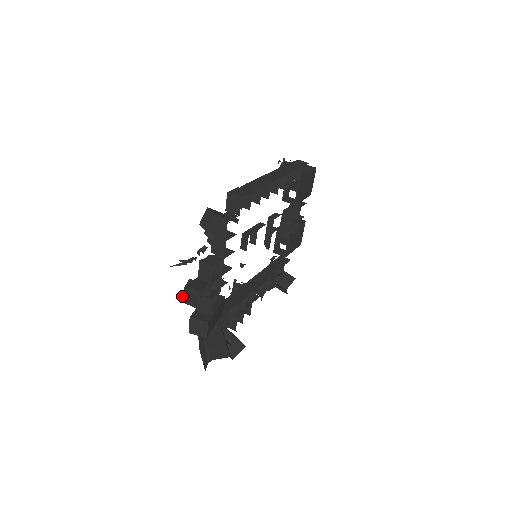
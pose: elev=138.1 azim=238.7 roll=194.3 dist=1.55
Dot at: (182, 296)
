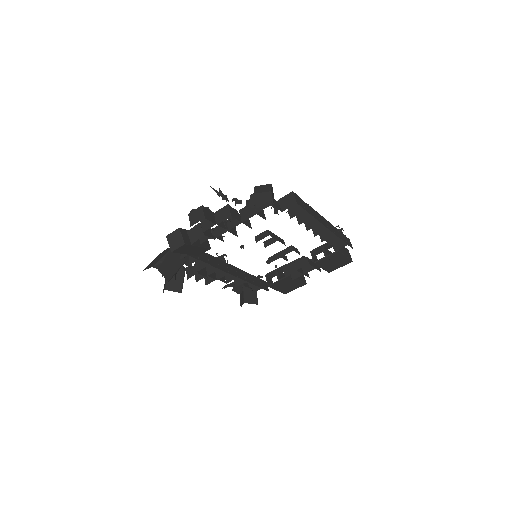
Dot at: (193, 209)
